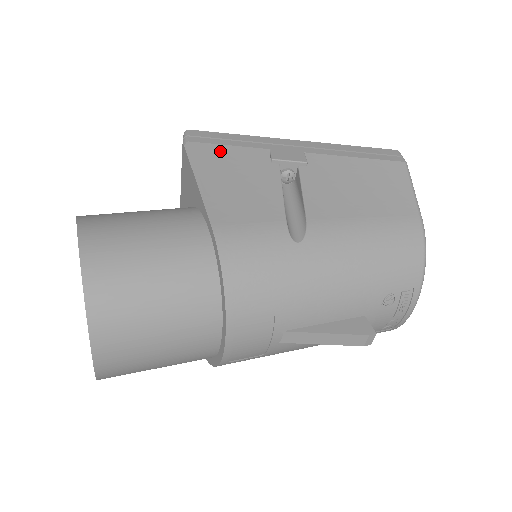
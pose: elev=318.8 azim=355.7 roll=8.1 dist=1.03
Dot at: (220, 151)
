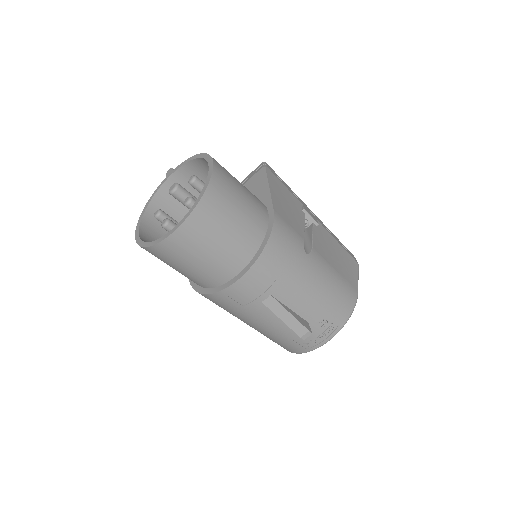
Dot at: (281, 184)
